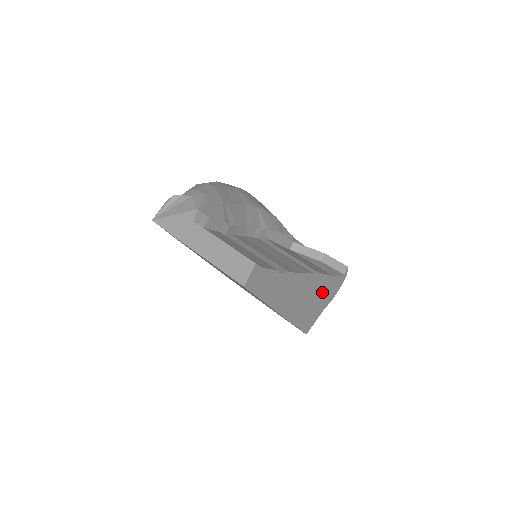
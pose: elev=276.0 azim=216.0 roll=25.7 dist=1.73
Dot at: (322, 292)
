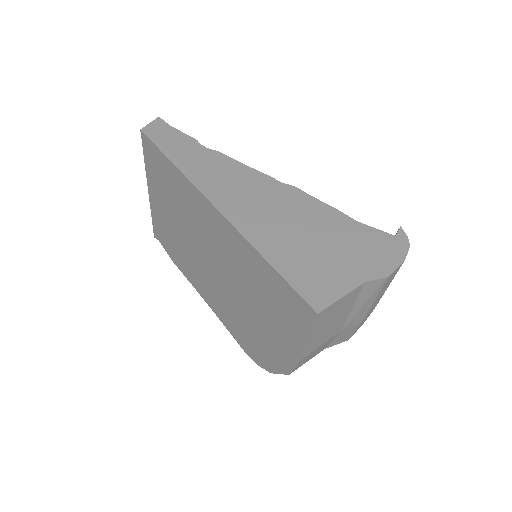
Dot at: (331, 234)
